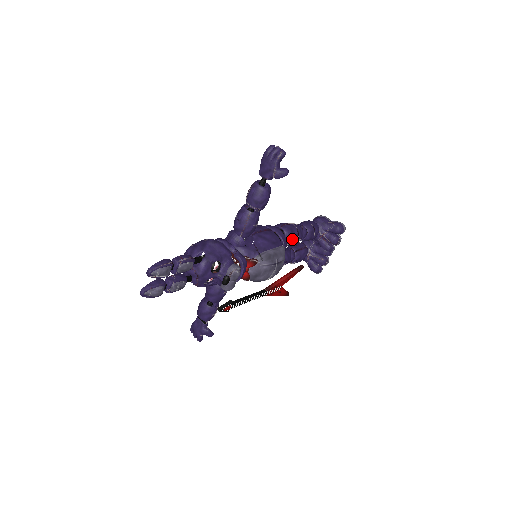
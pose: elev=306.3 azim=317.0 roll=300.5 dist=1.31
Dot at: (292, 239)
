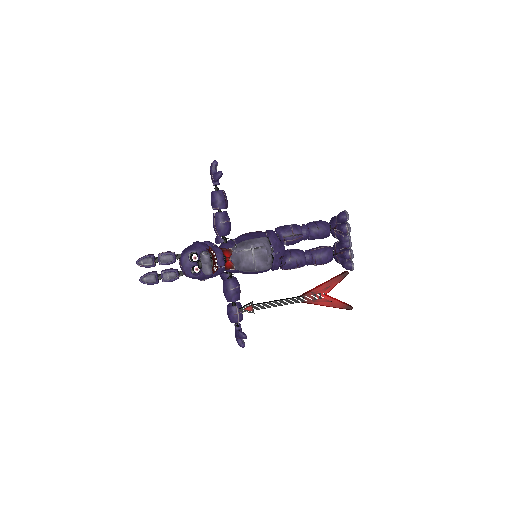
Dot at: (285, 234)
